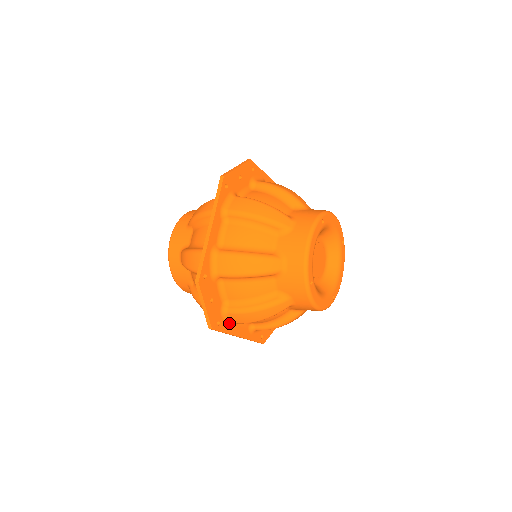
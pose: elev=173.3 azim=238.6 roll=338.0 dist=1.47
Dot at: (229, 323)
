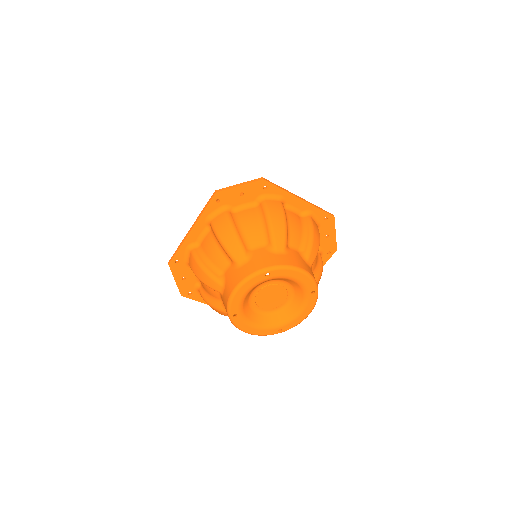
Dot at: occluded
